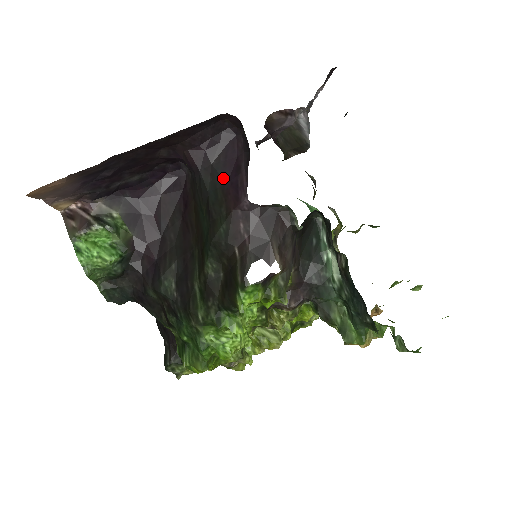
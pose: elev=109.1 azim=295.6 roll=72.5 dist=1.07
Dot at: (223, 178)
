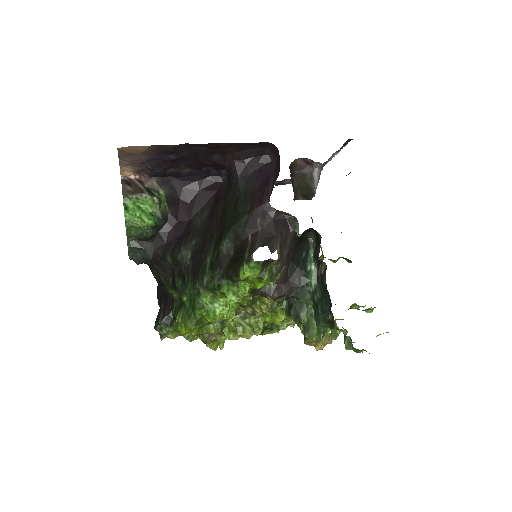
Dot at: (254, 186)
